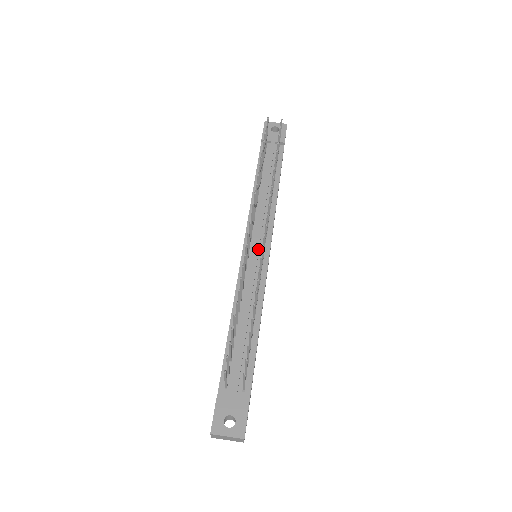
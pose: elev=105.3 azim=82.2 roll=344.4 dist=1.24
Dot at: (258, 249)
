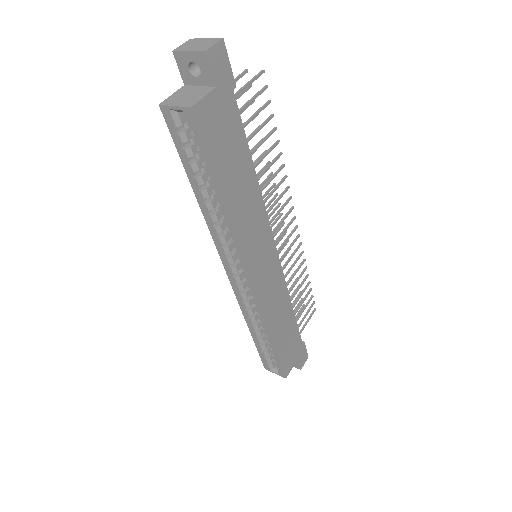
Dot at: occluded
